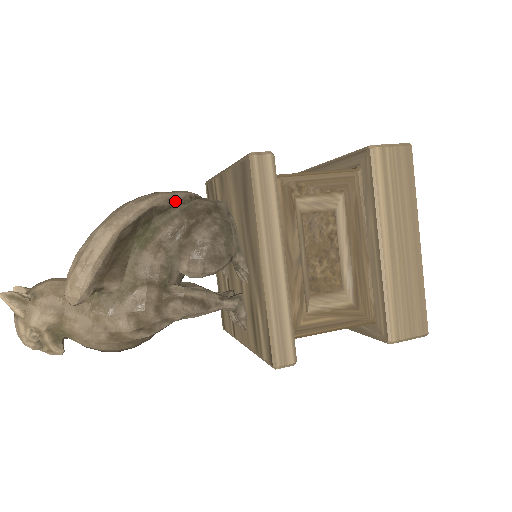
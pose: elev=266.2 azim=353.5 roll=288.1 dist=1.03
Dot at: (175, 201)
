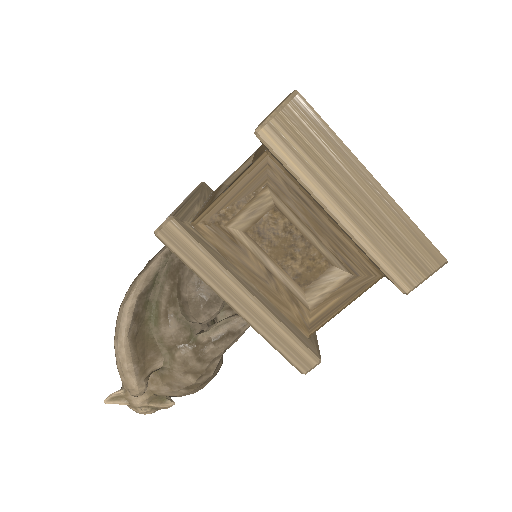
Dot at: (154, 273)
